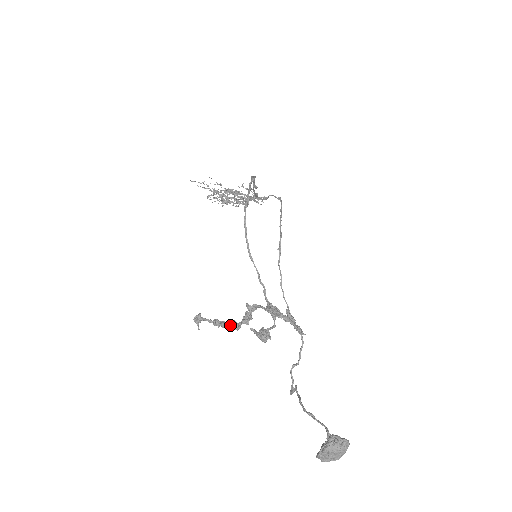
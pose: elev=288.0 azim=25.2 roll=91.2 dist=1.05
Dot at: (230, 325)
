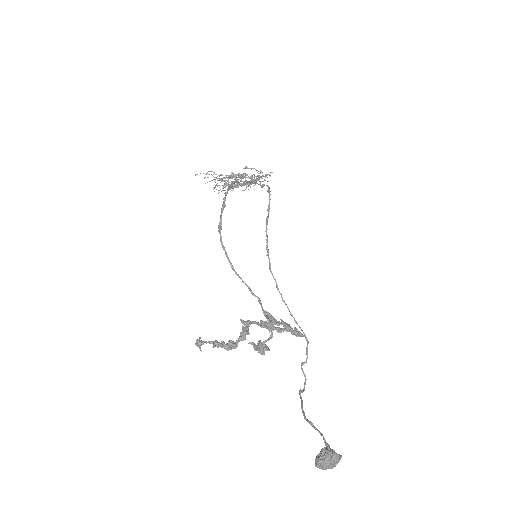
Dot at: (226, 347)
